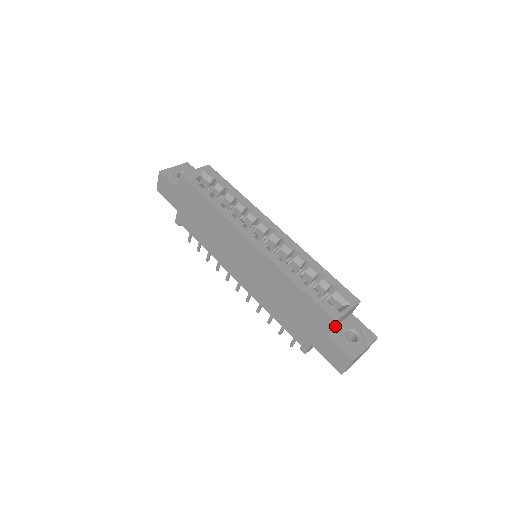
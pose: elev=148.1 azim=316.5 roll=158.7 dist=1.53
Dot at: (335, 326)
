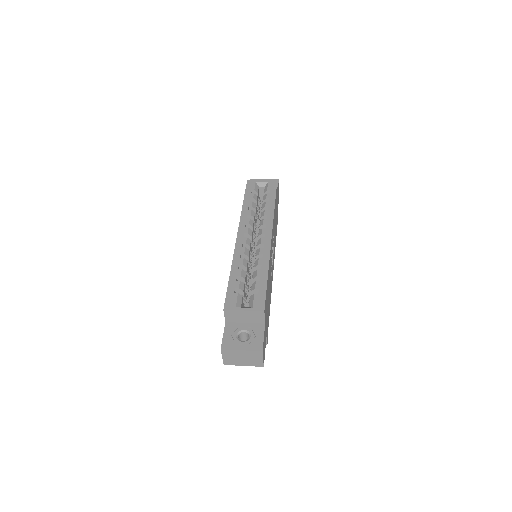
Dot at: (236, 320)
